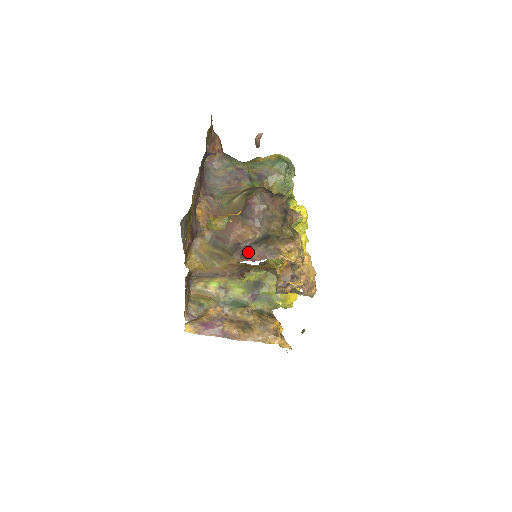
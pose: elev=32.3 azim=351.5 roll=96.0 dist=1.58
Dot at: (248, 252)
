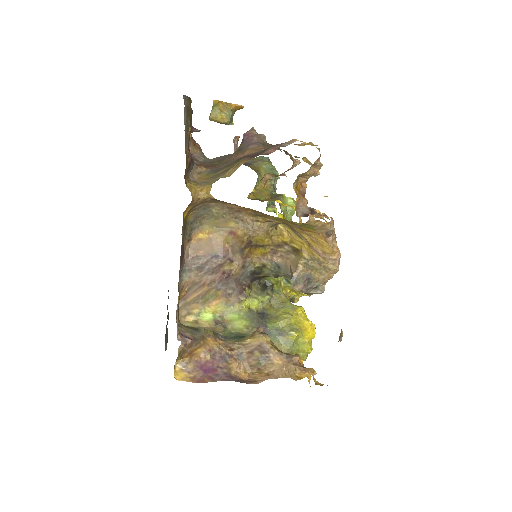
Dot at: (258, 154)
